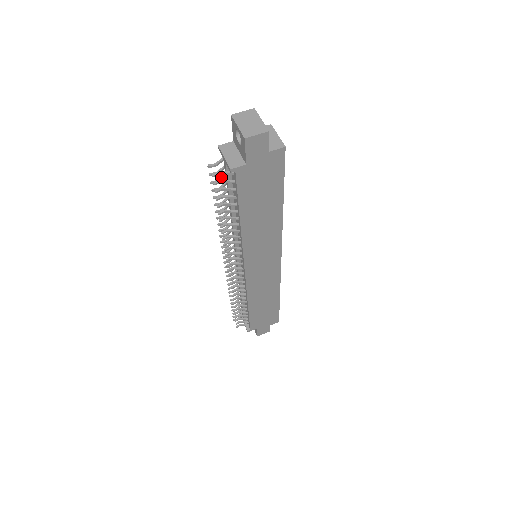
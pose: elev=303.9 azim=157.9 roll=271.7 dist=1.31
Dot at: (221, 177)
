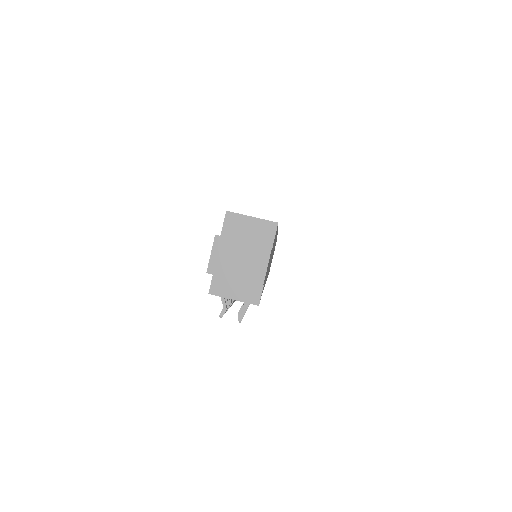
Dot at: occluded
